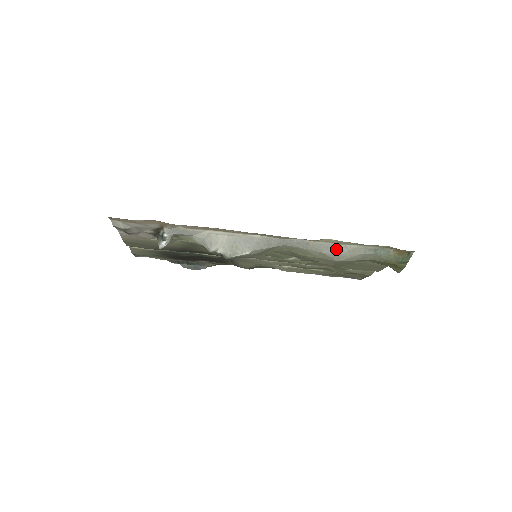
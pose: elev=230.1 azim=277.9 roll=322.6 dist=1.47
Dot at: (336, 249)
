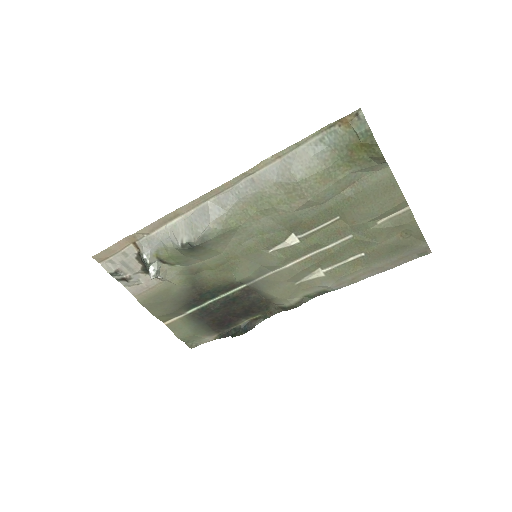
Dot at: (283, 167)
